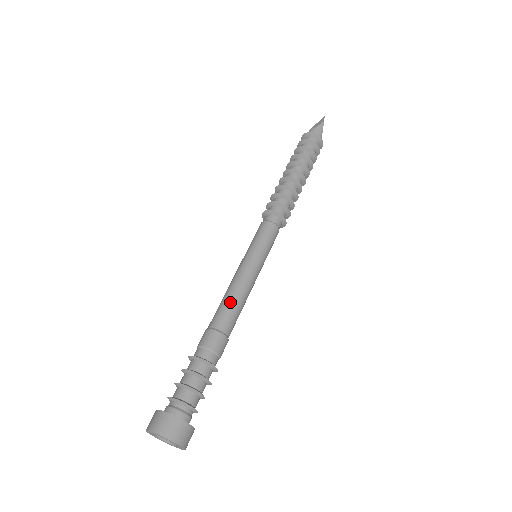
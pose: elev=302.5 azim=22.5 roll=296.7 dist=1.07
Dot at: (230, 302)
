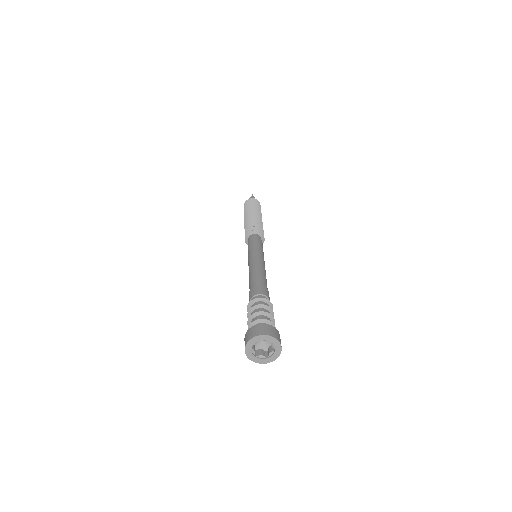
Dot at: (255, 273)
